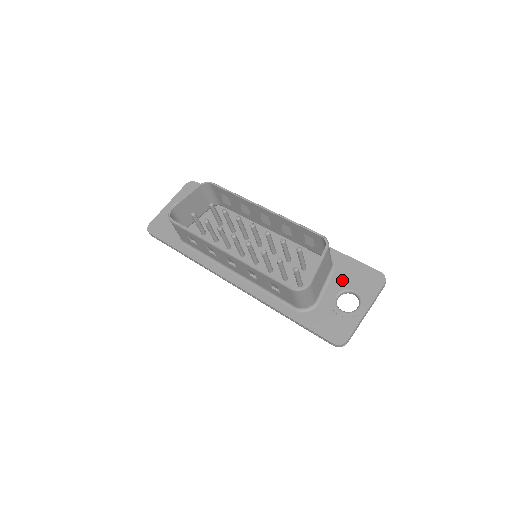
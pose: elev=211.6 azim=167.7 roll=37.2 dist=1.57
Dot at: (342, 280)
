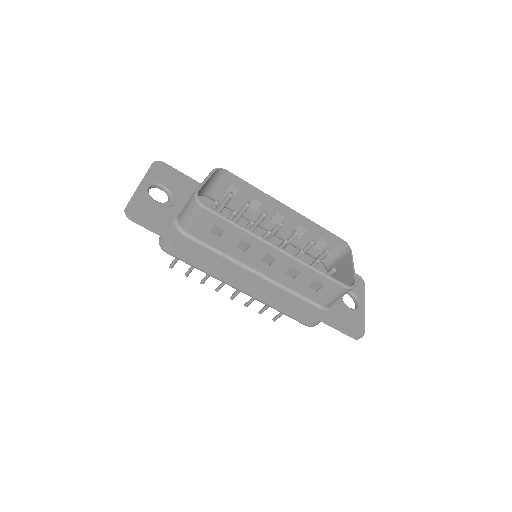
Dot at: occluded
